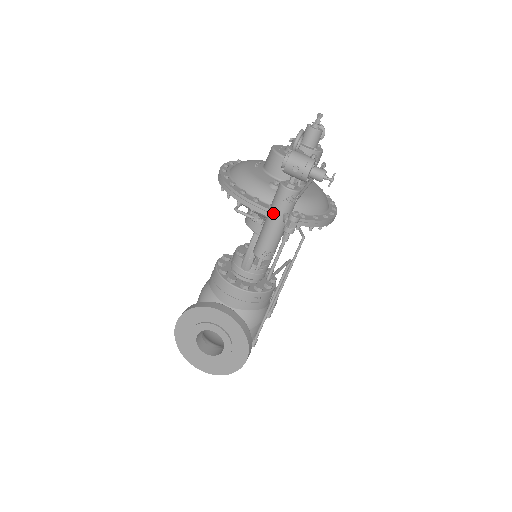
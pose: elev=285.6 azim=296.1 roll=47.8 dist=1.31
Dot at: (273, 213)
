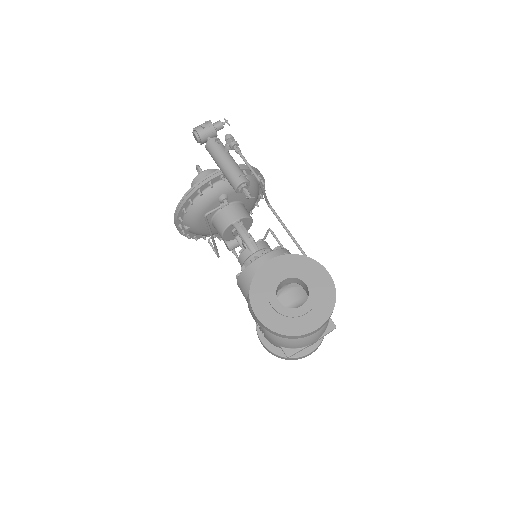
Dot at: (219, 156)
